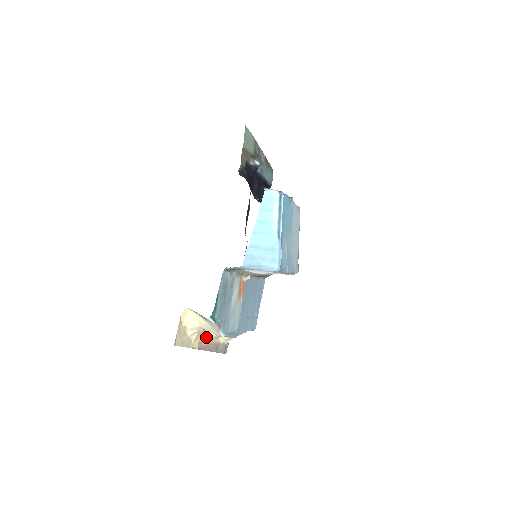
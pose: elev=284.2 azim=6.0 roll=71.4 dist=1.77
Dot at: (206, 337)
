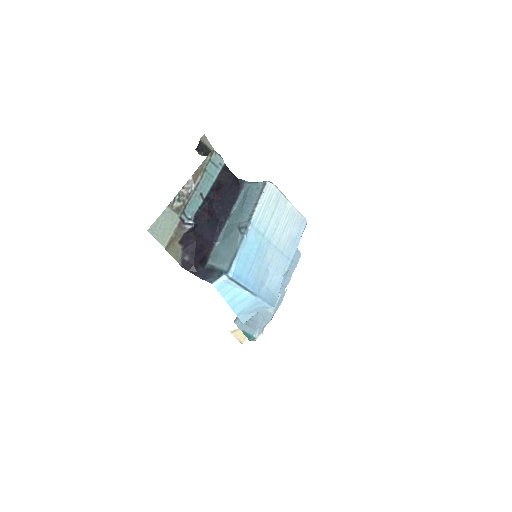
Dot at: occluded
